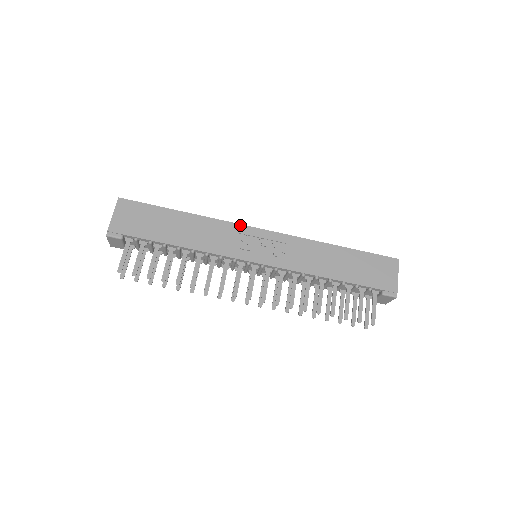
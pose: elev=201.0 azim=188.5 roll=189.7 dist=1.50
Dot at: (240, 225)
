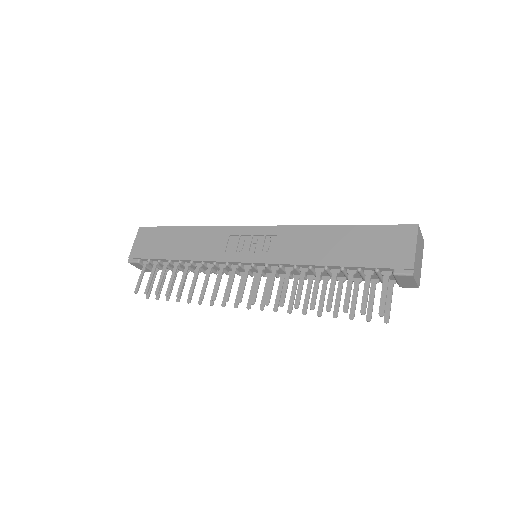
Dot at: (234, 227)
